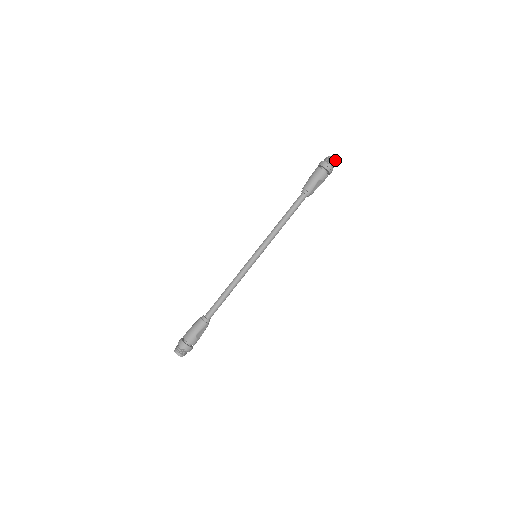
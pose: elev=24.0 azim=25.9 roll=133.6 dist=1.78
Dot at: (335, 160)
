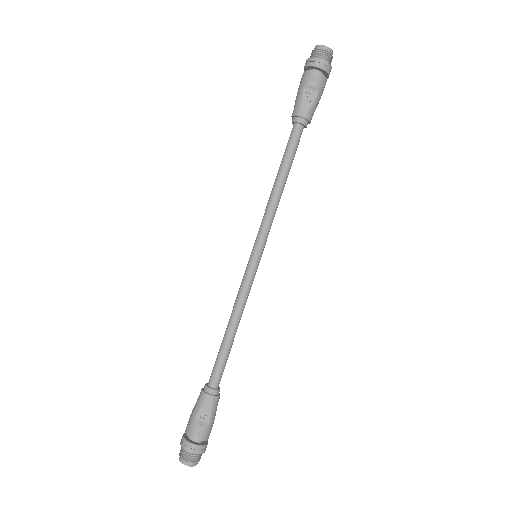
Dot at: (321, 46)
